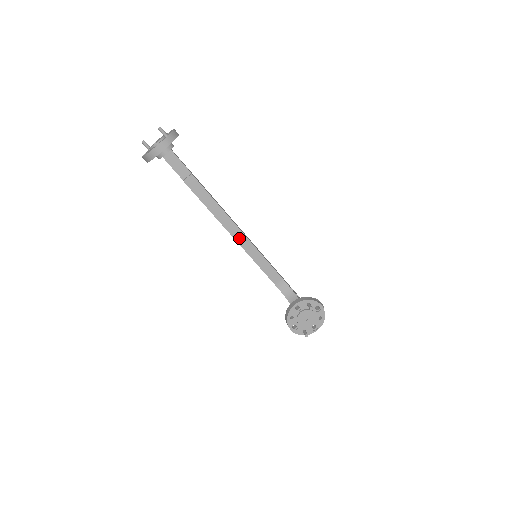
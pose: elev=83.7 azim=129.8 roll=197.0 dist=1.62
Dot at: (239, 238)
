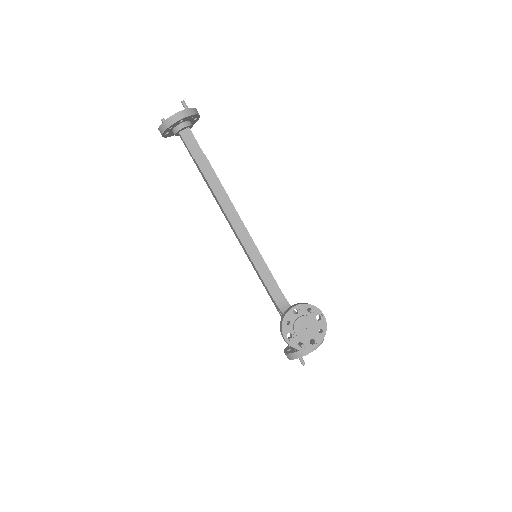
Dot at: (241, 233)
